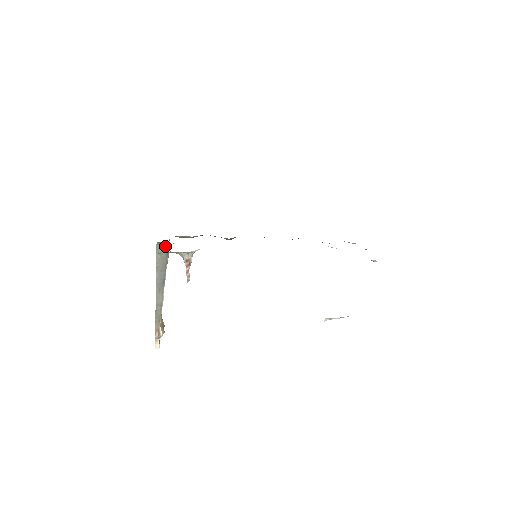
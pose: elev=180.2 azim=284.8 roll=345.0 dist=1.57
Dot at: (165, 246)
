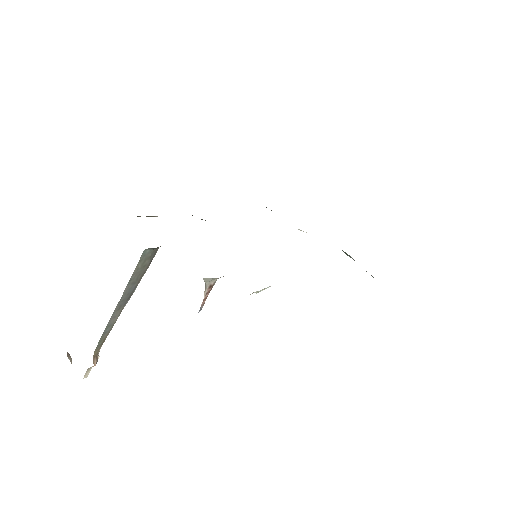
Dot at: (153, 250)
